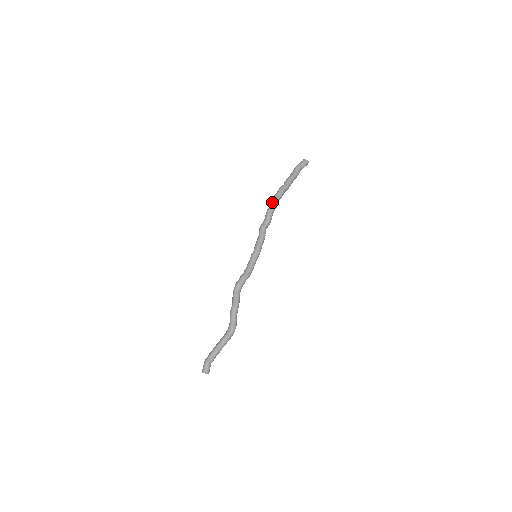
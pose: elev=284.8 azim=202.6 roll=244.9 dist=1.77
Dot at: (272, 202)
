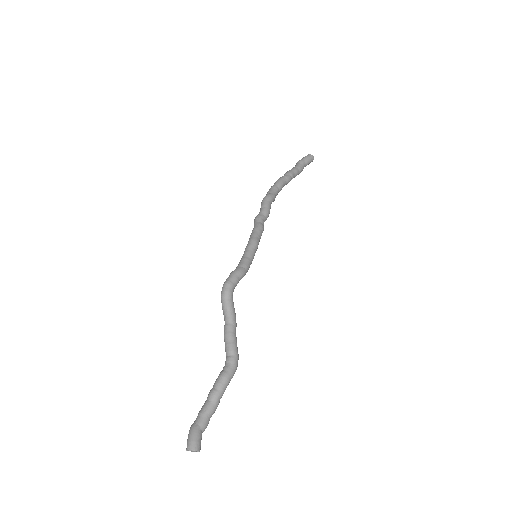
Dot at: (267, 192)
